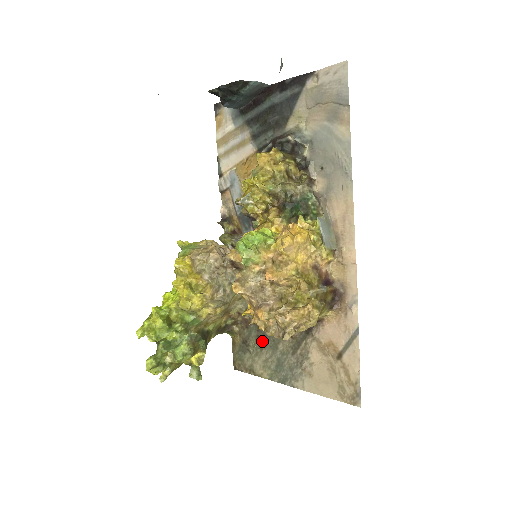
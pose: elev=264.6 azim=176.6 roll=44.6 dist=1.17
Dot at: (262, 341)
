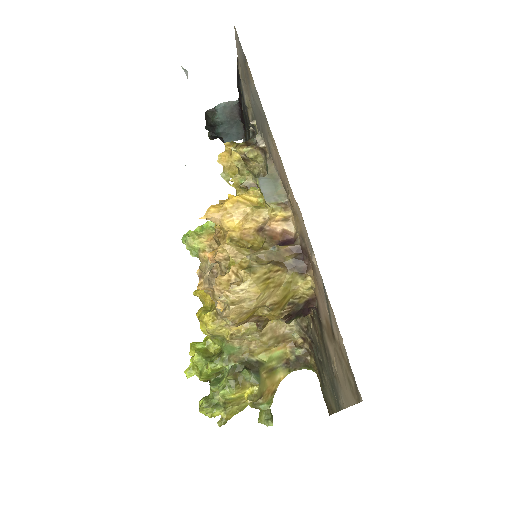
Dot at: (320, 362)
